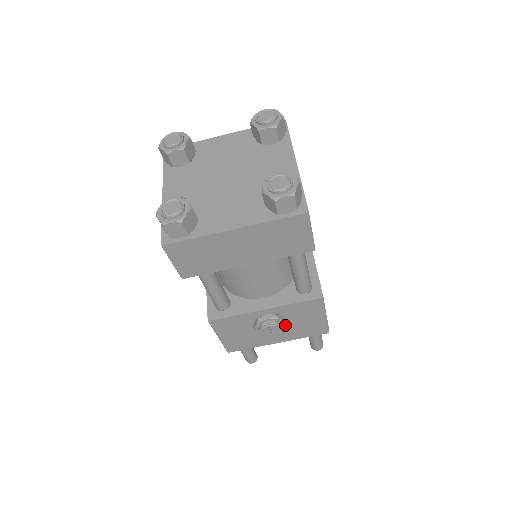
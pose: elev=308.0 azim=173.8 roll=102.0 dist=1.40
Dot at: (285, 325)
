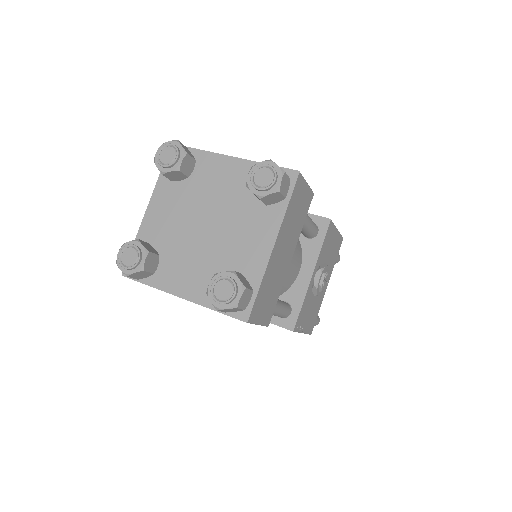
Dot at: (328, 268)
